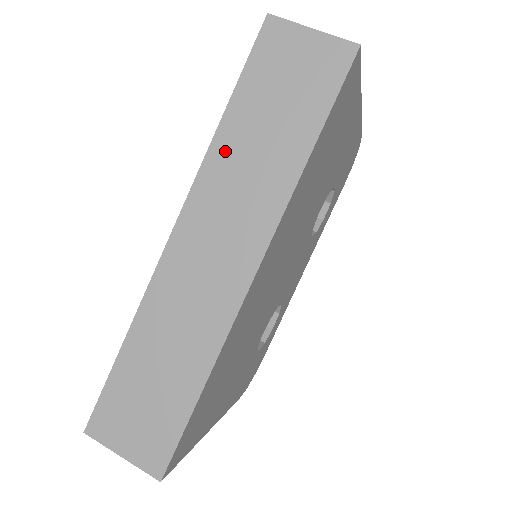
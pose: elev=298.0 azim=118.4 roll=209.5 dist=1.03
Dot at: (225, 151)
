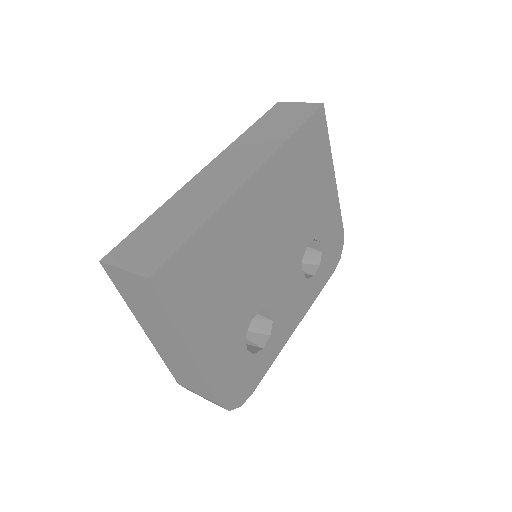
Dot at: (245, 139)
